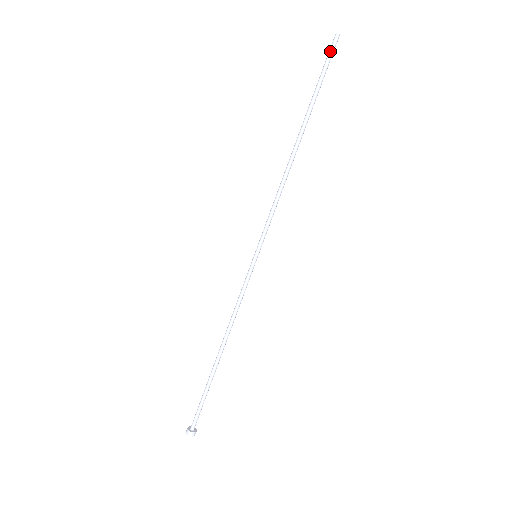
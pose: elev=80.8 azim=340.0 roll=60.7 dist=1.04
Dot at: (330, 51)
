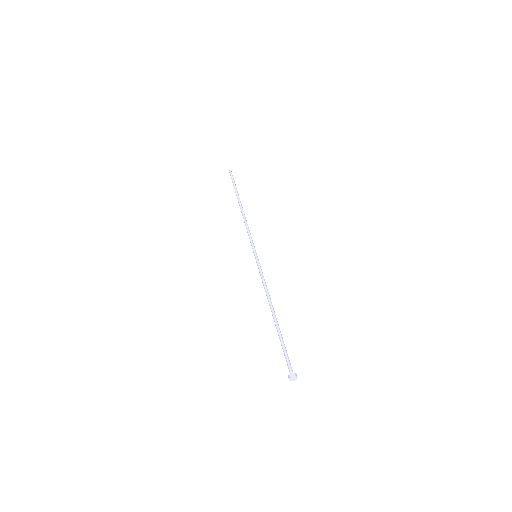
Dot at: occluded
